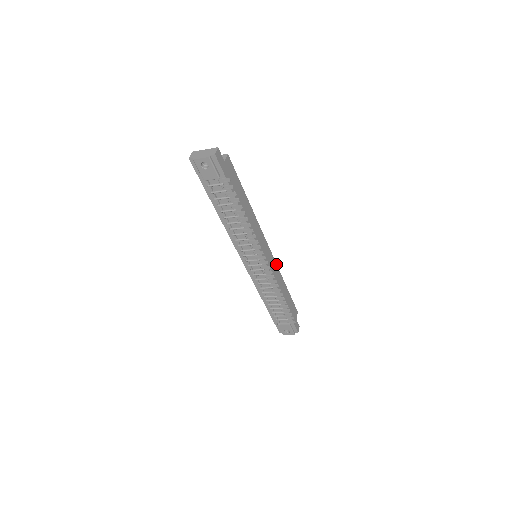
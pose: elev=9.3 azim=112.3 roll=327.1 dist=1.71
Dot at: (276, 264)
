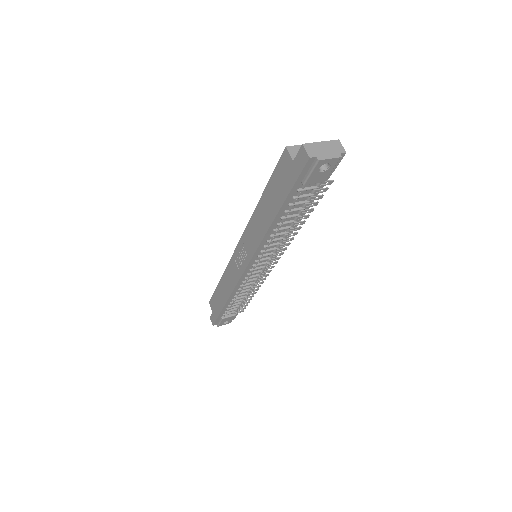
Dot at: occluded
